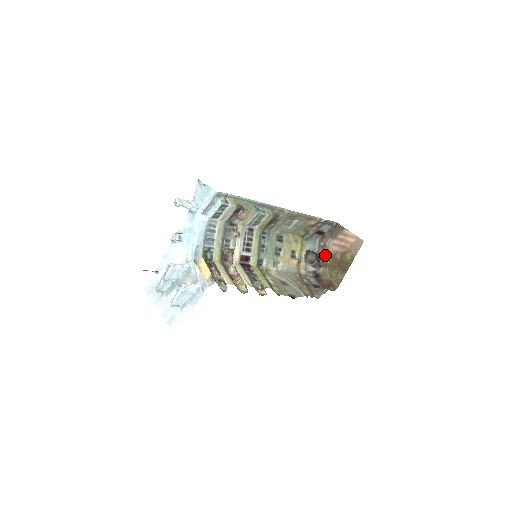
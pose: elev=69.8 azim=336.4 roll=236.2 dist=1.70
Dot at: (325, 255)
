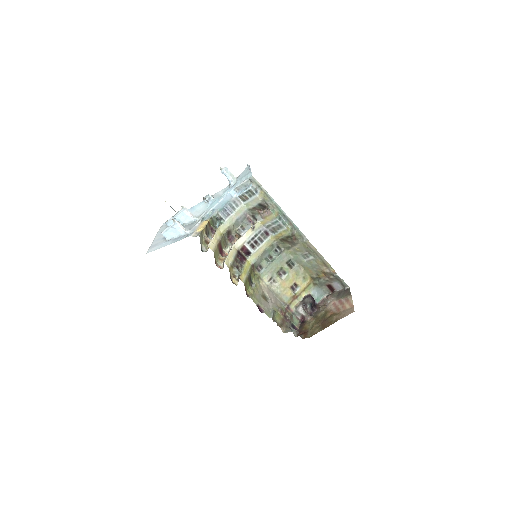
Dot at: (321, 308)
